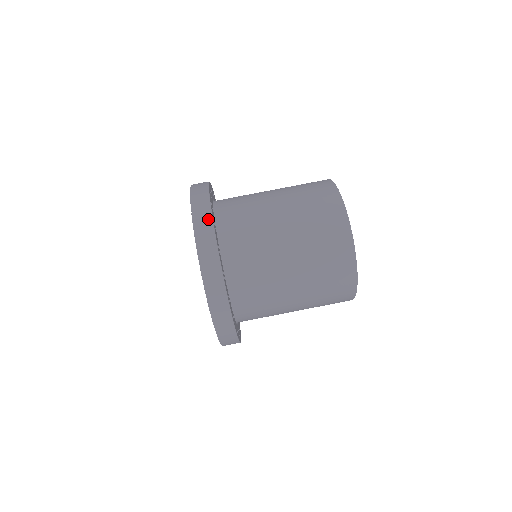
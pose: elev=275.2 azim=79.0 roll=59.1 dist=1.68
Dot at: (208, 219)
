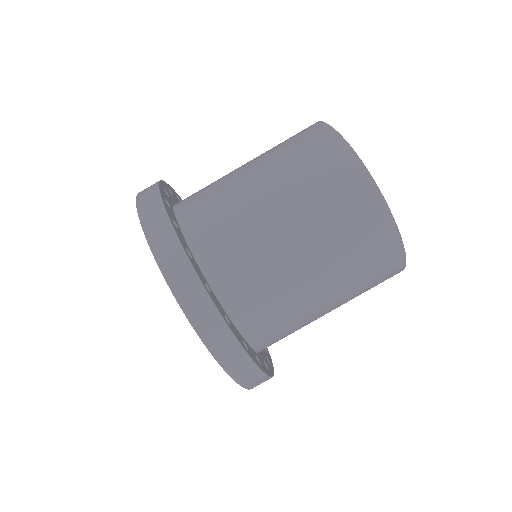
Dot at: (154, 195)
